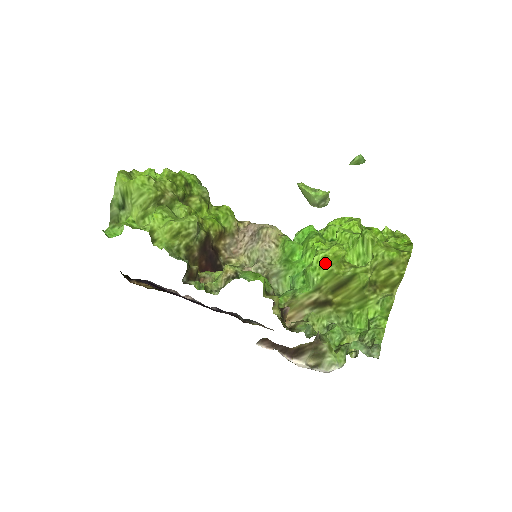
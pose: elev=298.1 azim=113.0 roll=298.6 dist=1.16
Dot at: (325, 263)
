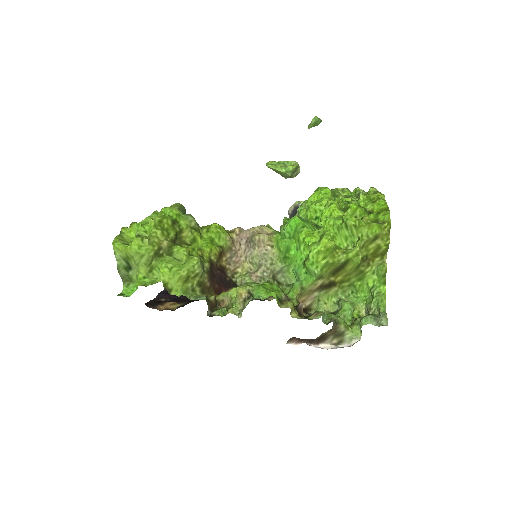
Dot at: (320, 257)
